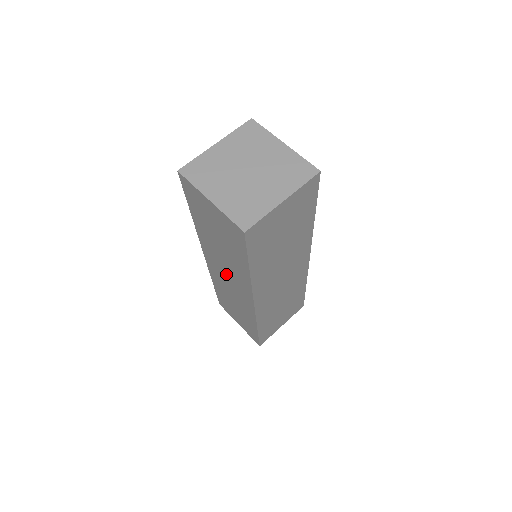
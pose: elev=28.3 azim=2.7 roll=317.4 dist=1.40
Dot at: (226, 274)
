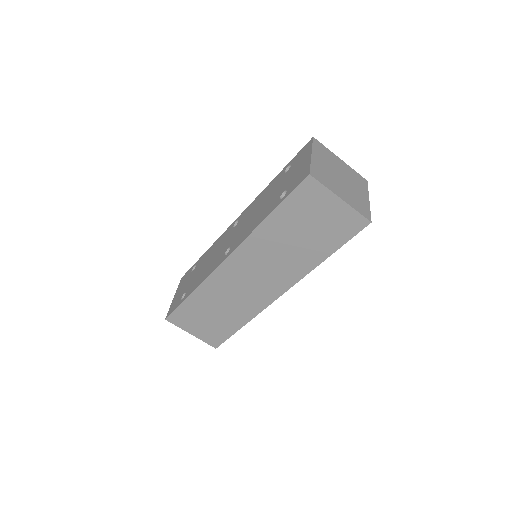
Dot at: (258, 272)
